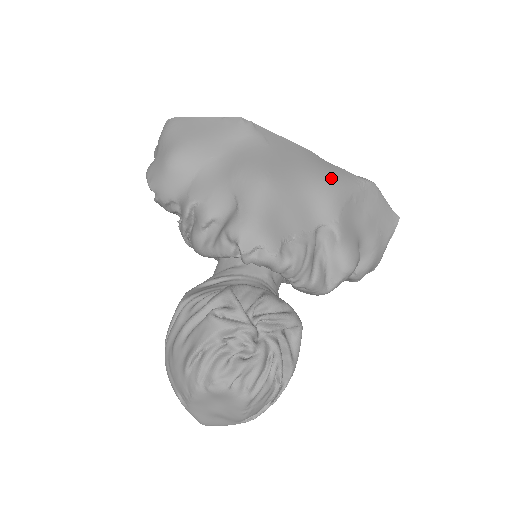
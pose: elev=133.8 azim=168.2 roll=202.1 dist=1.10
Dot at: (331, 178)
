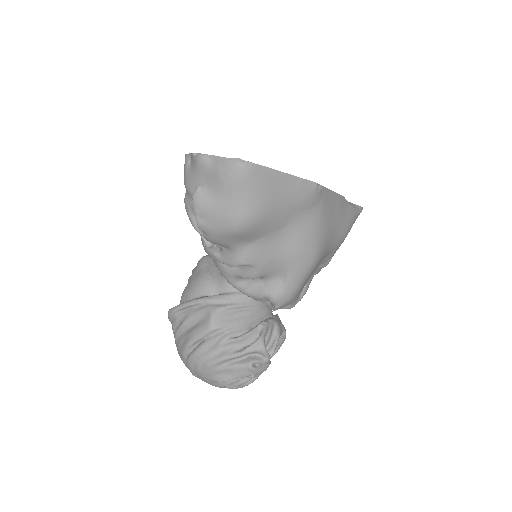
Dot at: (347, 230)
